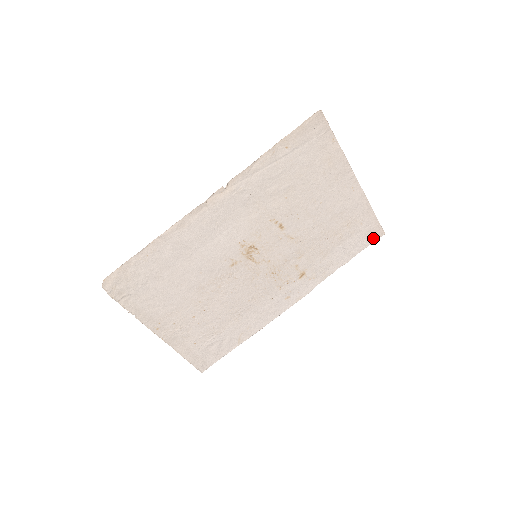
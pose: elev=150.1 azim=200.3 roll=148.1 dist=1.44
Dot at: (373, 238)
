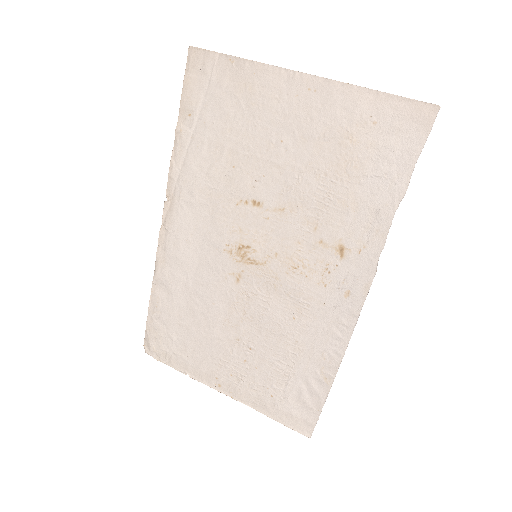
Dot at: (421, 128)
